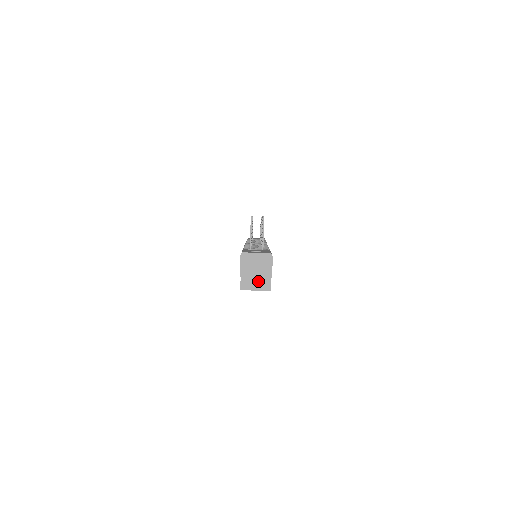
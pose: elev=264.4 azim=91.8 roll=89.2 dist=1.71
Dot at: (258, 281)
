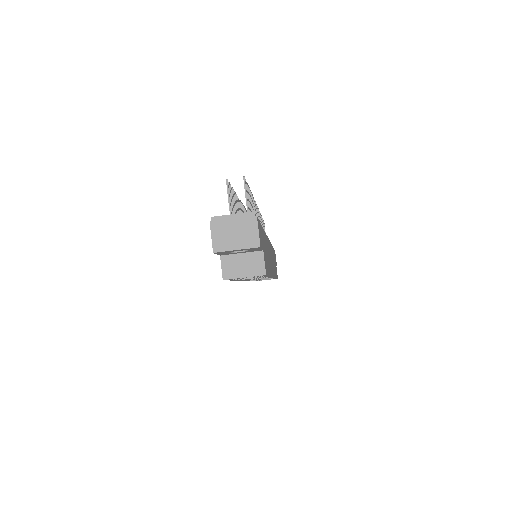
Dot at: (246, 263)
